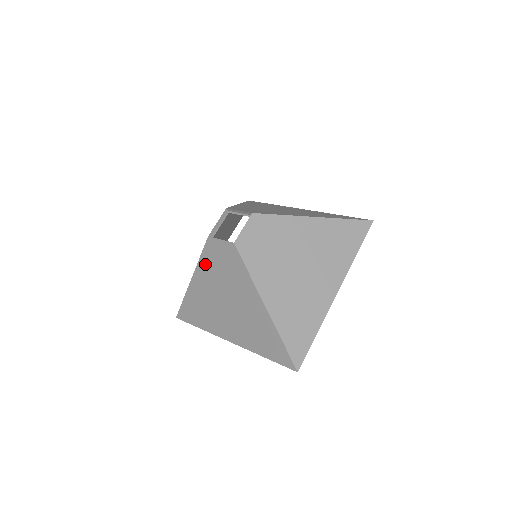
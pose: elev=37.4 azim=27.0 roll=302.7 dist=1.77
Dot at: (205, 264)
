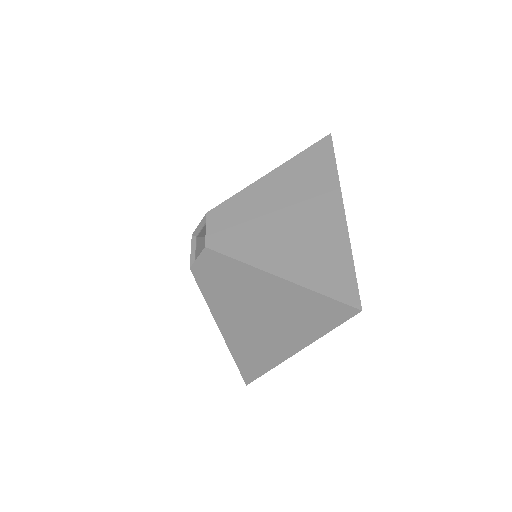
Dot at: (211, 298)
